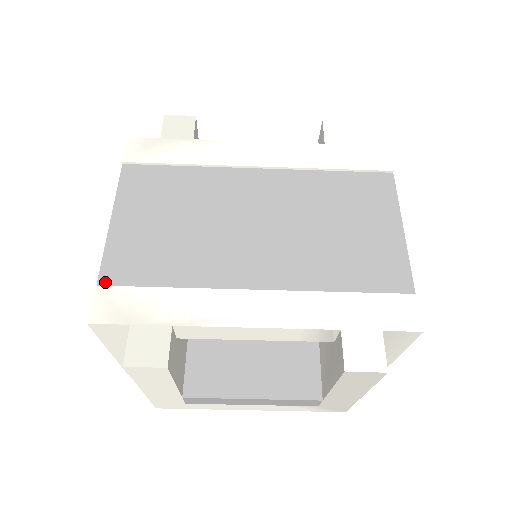
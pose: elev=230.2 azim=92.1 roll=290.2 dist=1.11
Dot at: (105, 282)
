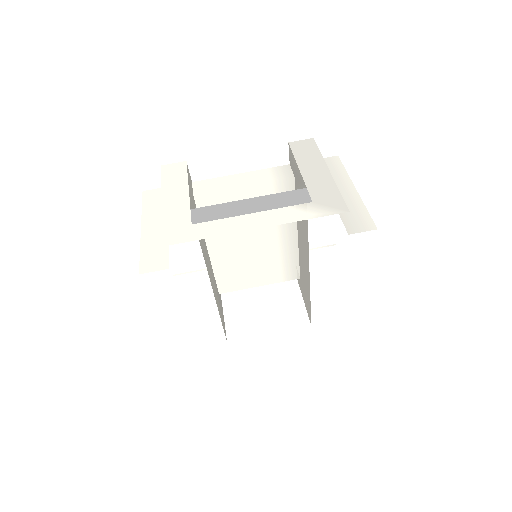
Dot at: occluded
